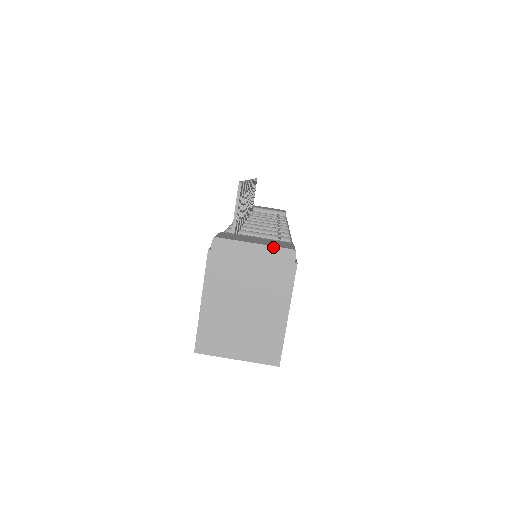
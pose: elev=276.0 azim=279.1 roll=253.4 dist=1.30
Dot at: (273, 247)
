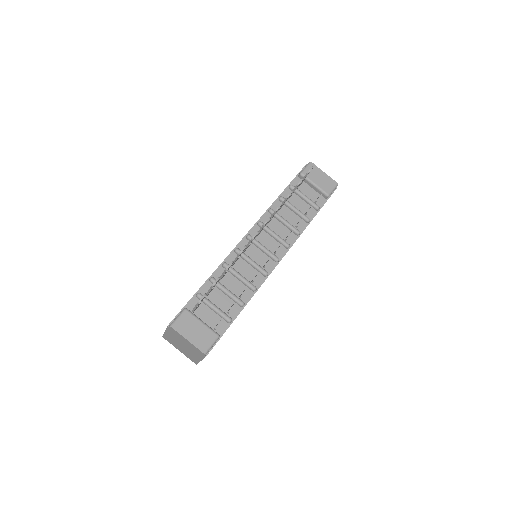
Dot at: (195, 347)
